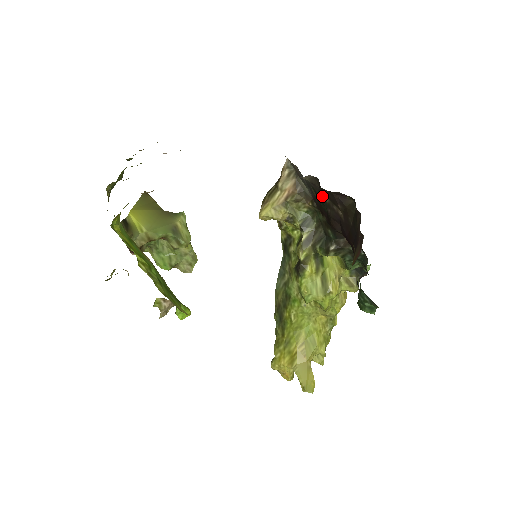
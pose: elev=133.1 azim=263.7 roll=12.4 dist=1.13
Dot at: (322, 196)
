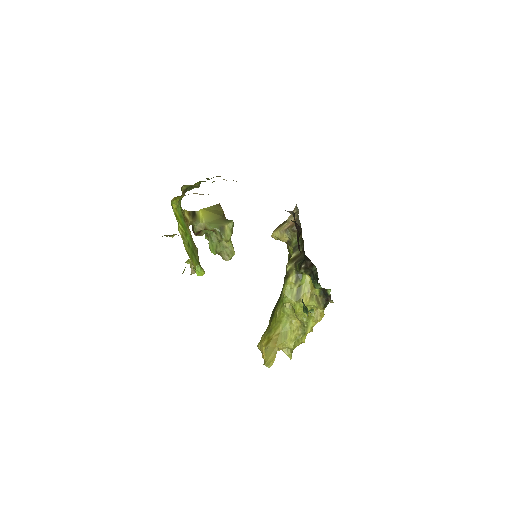
Dot at: occluded
